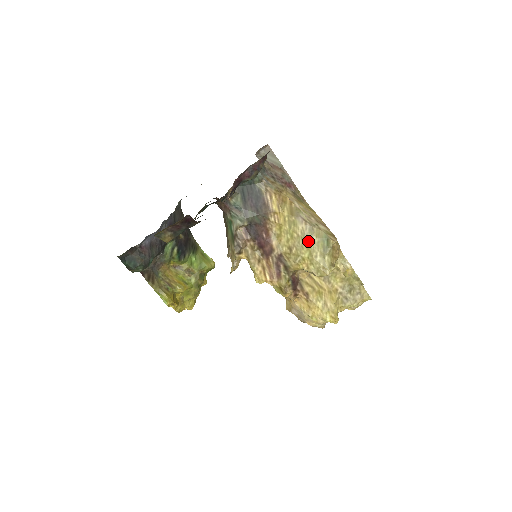
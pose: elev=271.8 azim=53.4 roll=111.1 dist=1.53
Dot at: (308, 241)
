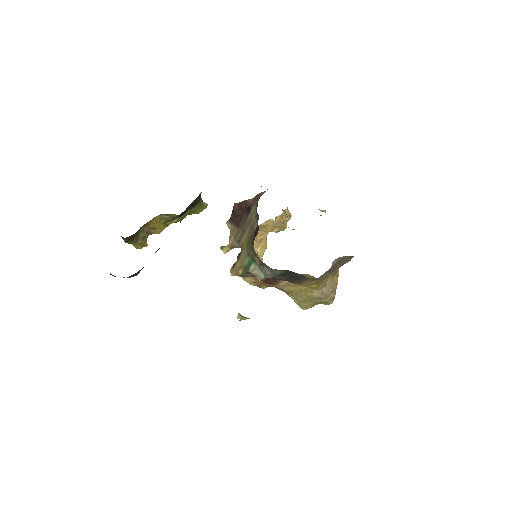
Dot at: (310, 299)
